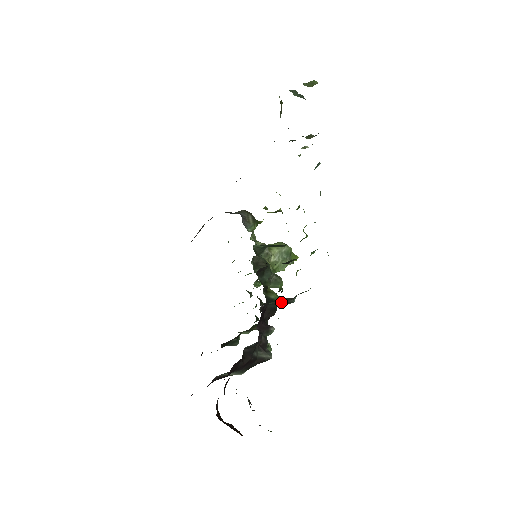
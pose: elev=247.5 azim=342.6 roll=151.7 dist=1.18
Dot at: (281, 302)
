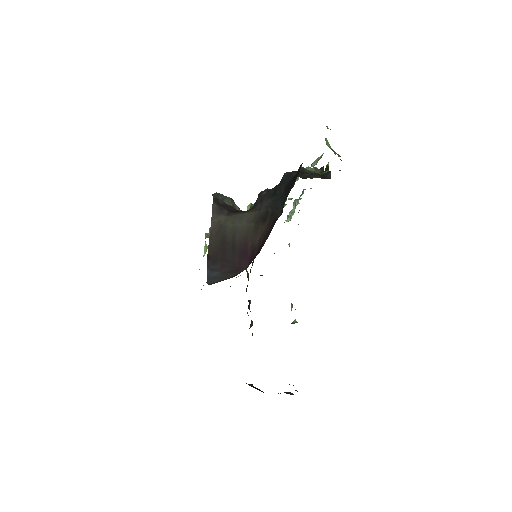
Dot at: occluded
